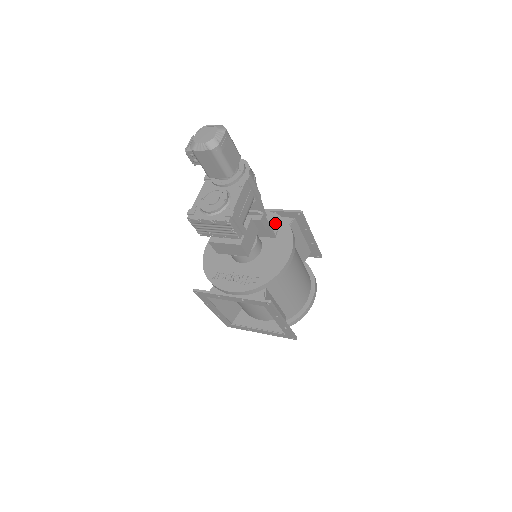
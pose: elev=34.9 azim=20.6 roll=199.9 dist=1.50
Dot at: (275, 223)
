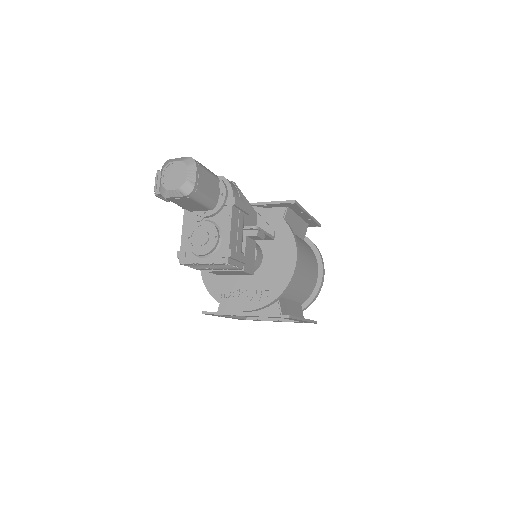
Dot at: (269, 221)
